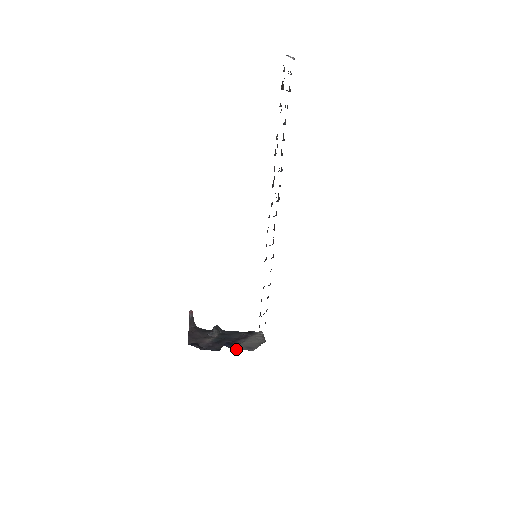
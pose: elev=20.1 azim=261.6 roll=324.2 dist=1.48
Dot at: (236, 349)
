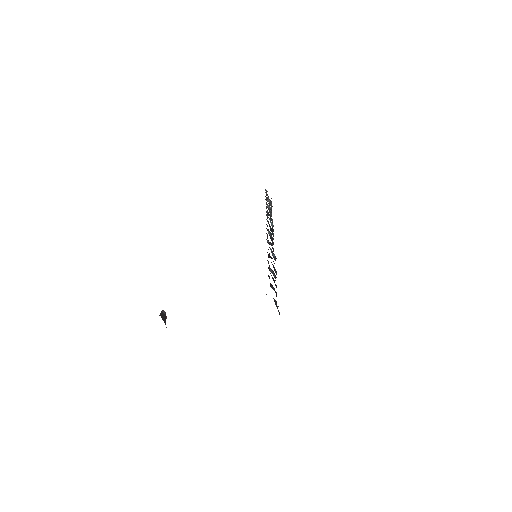
Dot at: occluded
